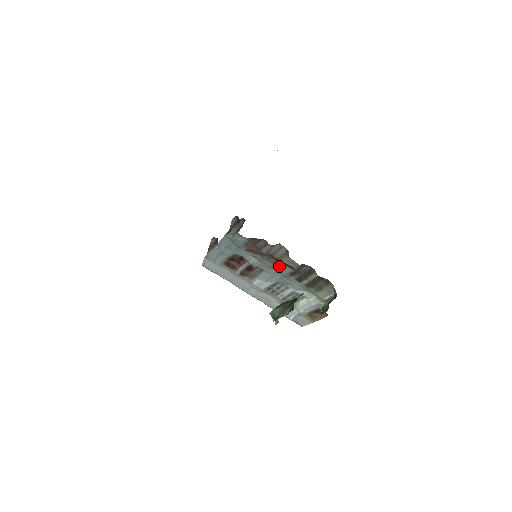
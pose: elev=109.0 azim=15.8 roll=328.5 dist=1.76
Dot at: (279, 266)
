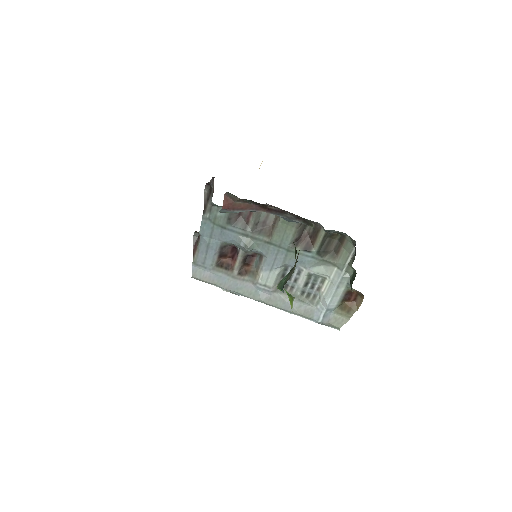
Dot at: (276, 236)
